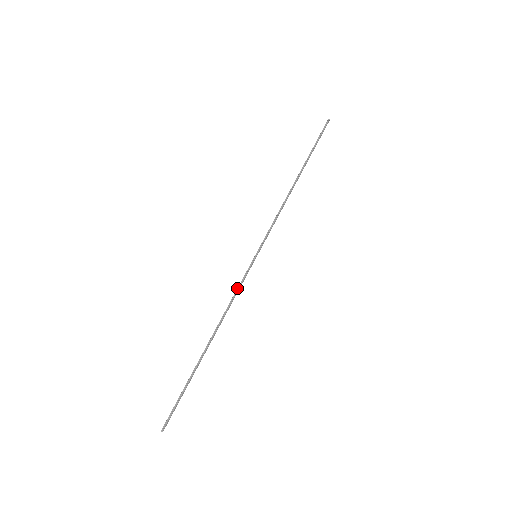
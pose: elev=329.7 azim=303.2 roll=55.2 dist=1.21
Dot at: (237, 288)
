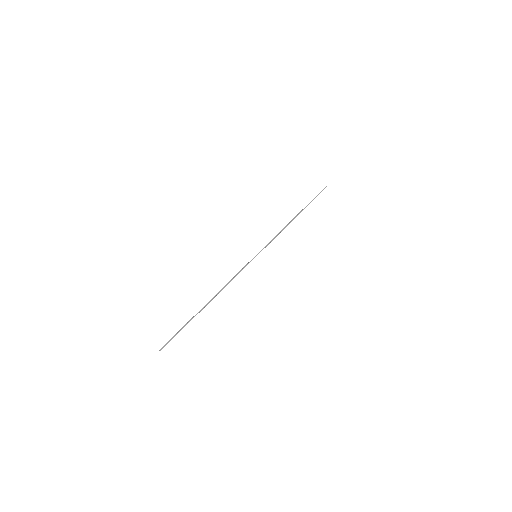
Dot at: (238, 273)
